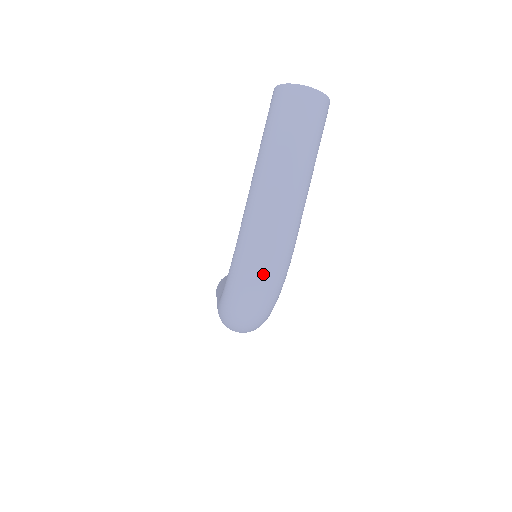
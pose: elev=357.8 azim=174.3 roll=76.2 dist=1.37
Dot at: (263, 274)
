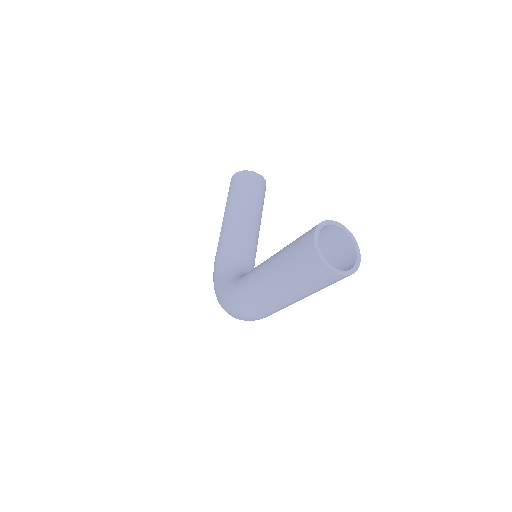
Dot at: occluded
